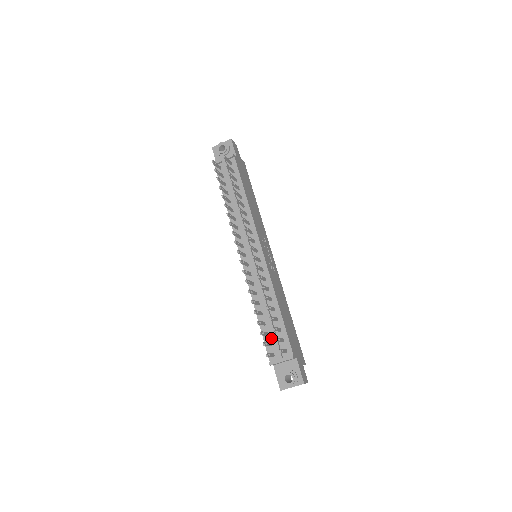
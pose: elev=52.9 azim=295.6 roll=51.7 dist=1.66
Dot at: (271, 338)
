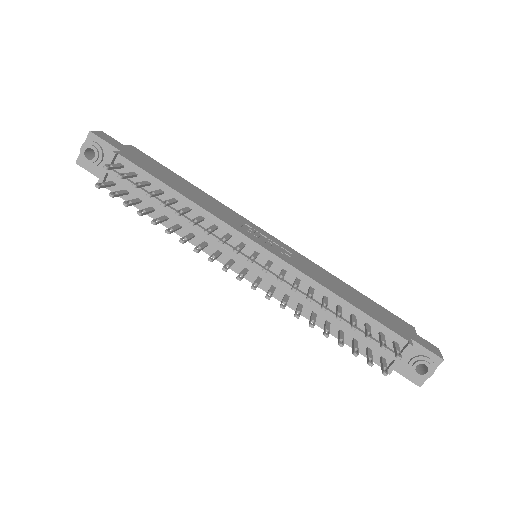
Dot at: (364, 342)
